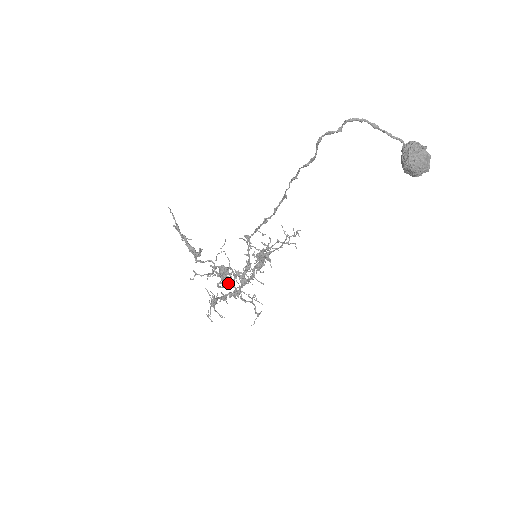
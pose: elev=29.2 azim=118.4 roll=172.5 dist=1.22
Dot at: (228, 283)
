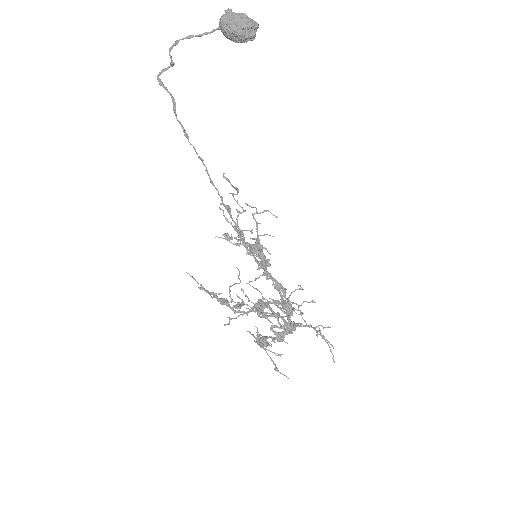
Dot at: (264, 312)
